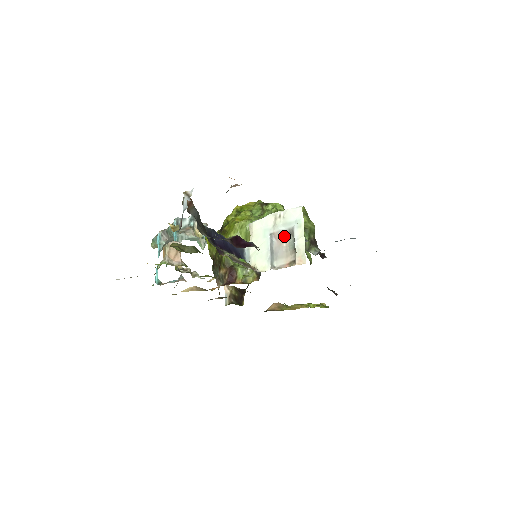
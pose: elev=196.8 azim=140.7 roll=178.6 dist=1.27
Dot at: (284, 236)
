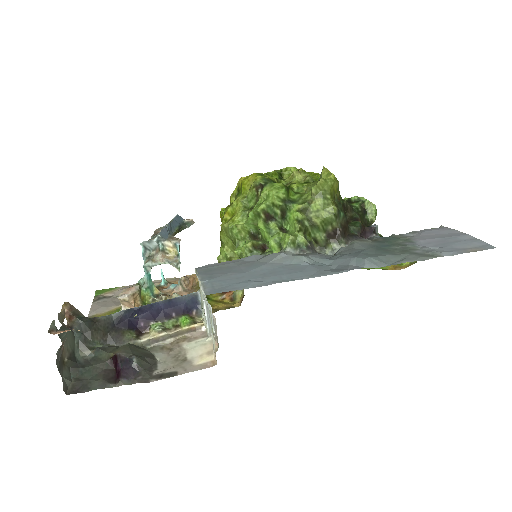
Dot at: occluded
